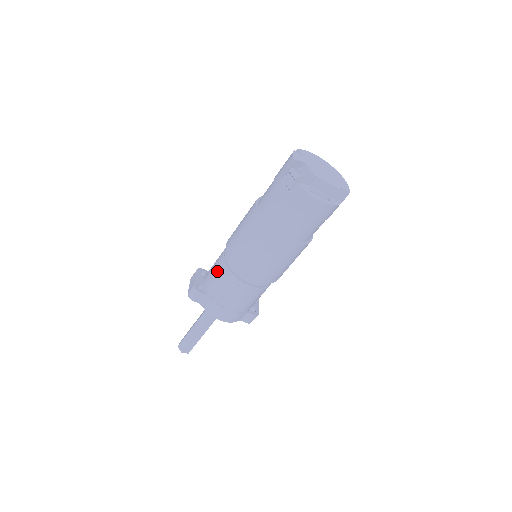
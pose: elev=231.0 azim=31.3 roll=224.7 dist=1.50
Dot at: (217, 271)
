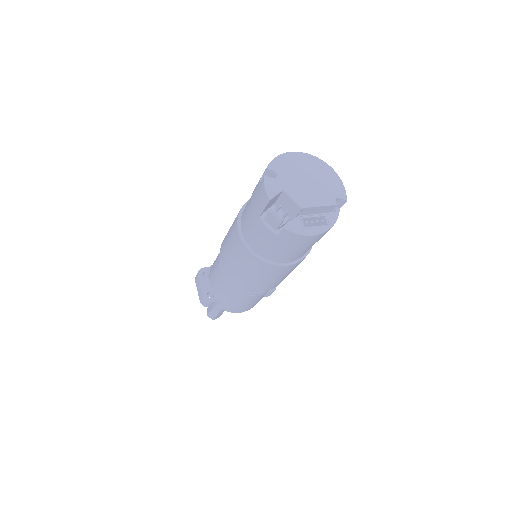
Dot at: (222, 284)
